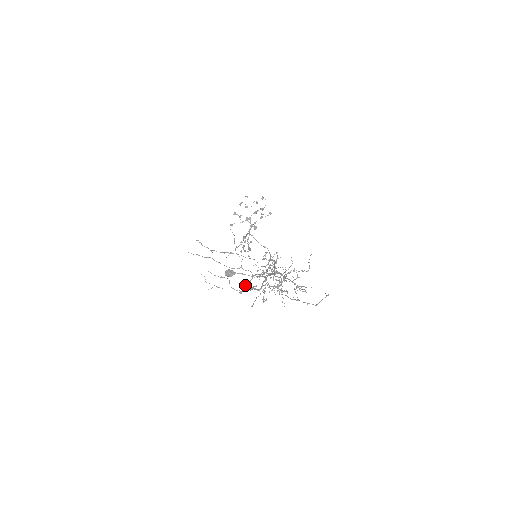
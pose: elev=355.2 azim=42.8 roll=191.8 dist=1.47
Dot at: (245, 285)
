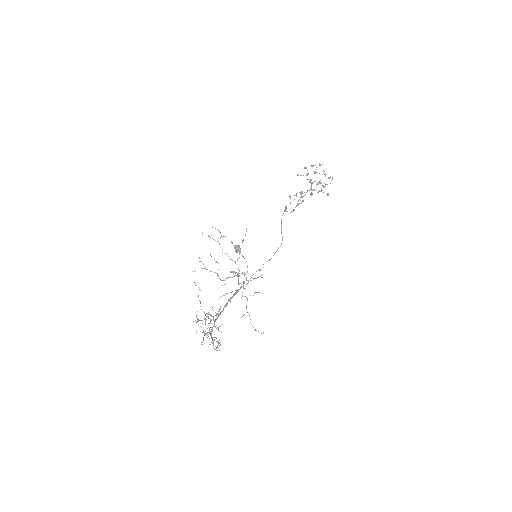
Dot at: (228, 277)
